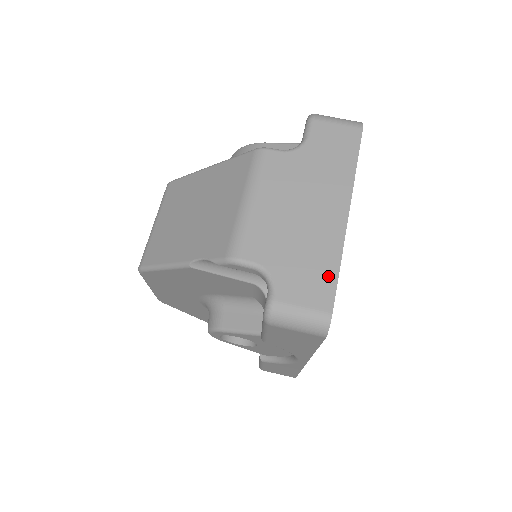
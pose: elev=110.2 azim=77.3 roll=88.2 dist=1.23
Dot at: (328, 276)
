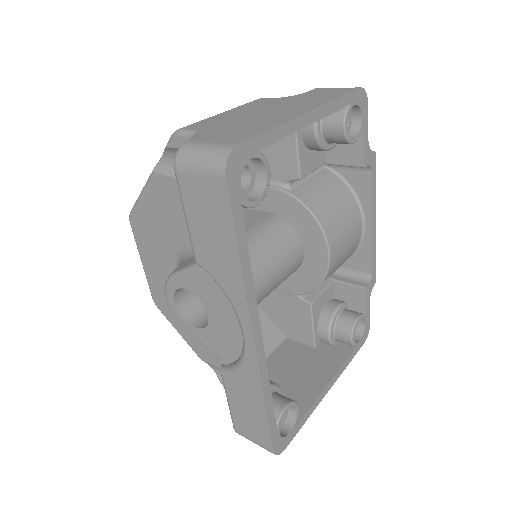
Dot at: (255, 132)
